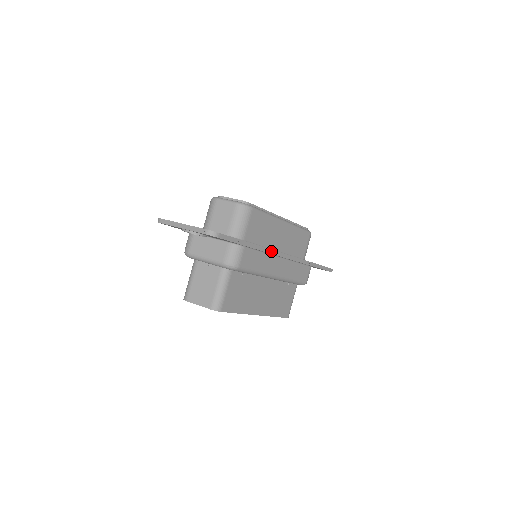
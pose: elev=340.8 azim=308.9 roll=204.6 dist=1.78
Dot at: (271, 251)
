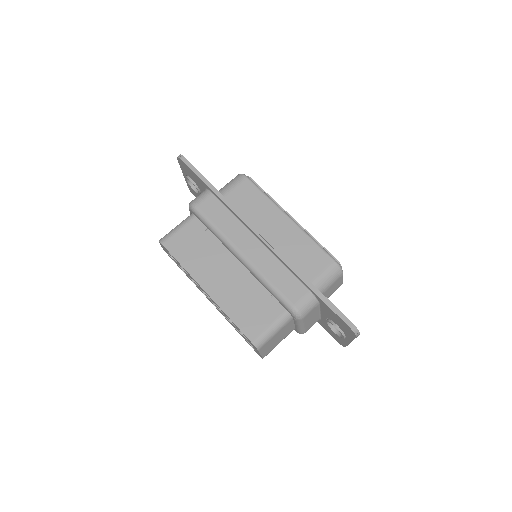
Dot at: (239, 213)
